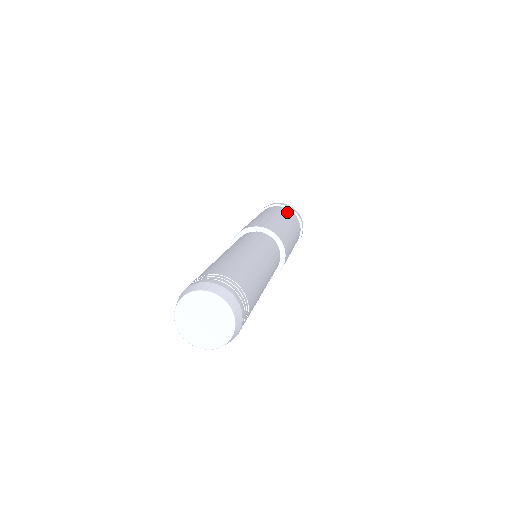
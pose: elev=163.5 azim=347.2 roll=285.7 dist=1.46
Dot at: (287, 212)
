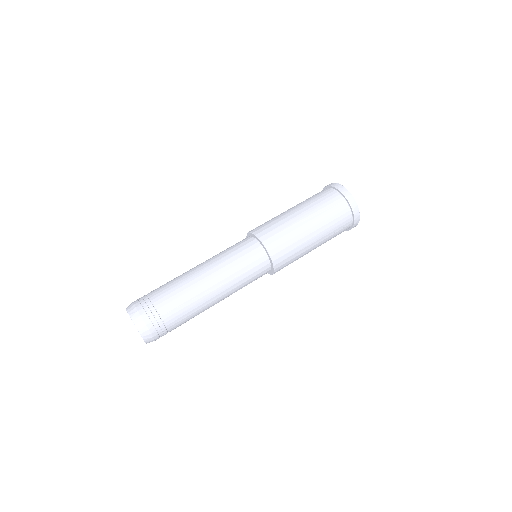
Dot at: (332, 204)
